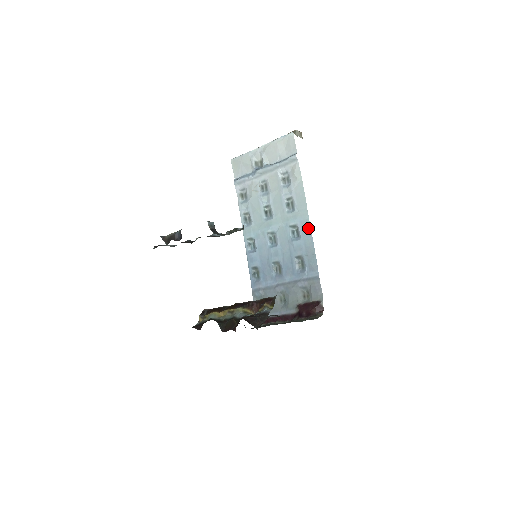
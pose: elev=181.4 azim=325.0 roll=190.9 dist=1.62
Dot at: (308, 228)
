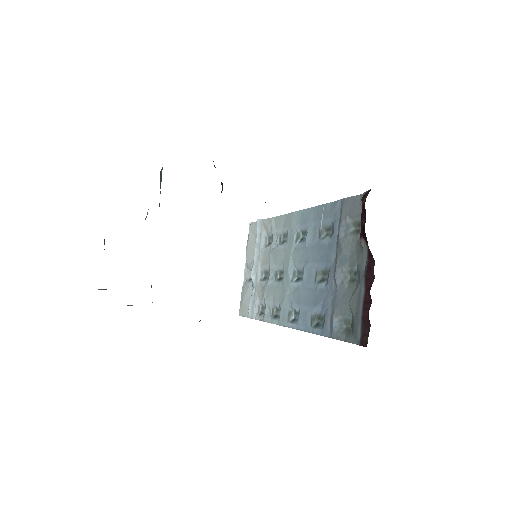
Dot at: (303, 213)
